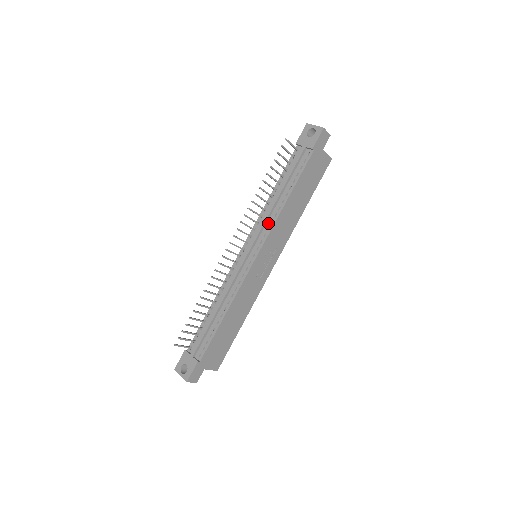
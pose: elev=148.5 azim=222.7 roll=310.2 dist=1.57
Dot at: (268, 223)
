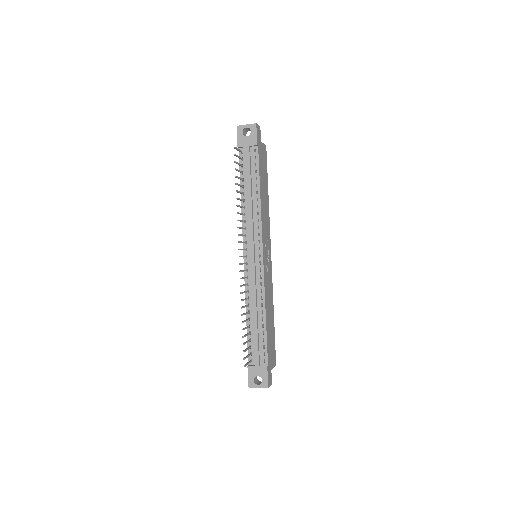
Dot at: (255, 224)
